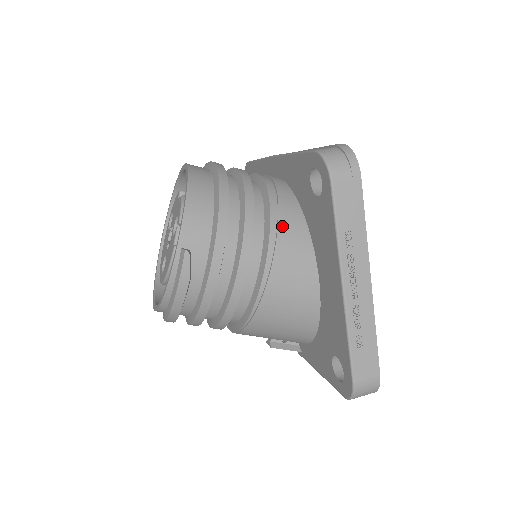
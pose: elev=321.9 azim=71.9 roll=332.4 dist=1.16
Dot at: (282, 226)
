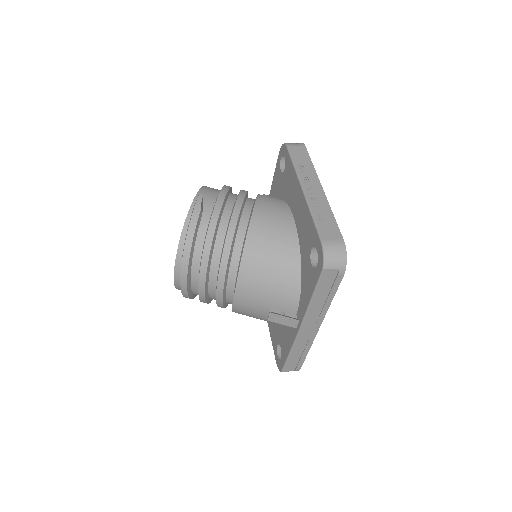
Dot at: (266, 196)
